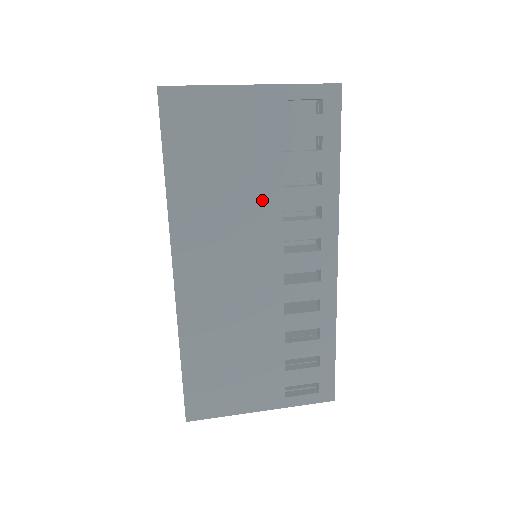
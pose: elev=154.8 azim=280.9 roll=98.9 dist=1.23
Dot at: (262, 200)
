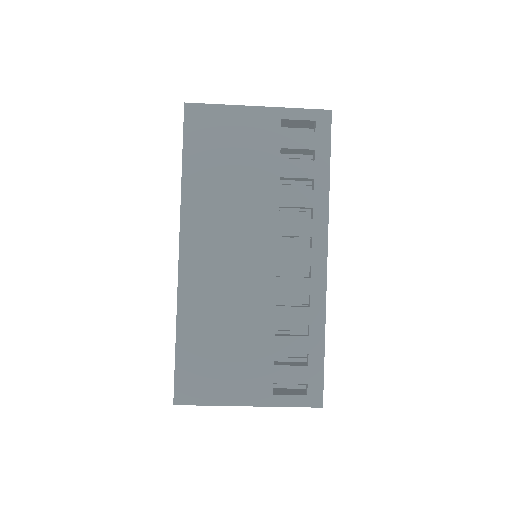
Dot at: (261, 198)
